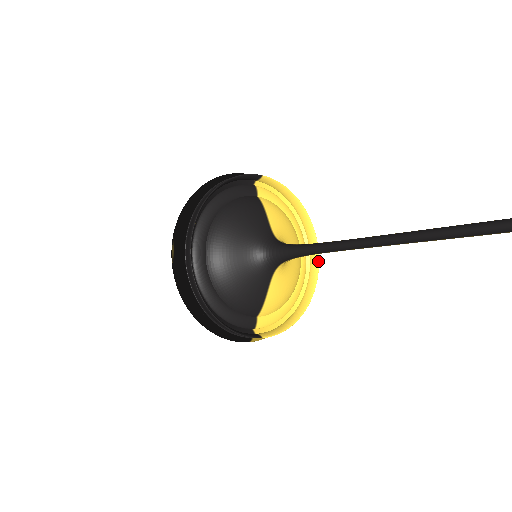
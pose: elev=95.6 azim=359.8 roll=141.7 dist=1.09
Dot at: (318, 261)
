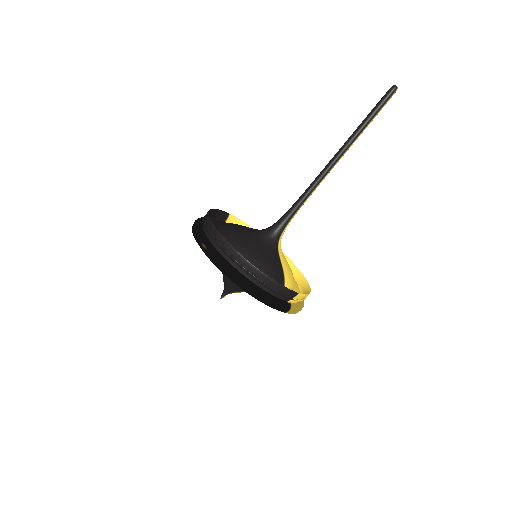
Dot at: (294, 265)
